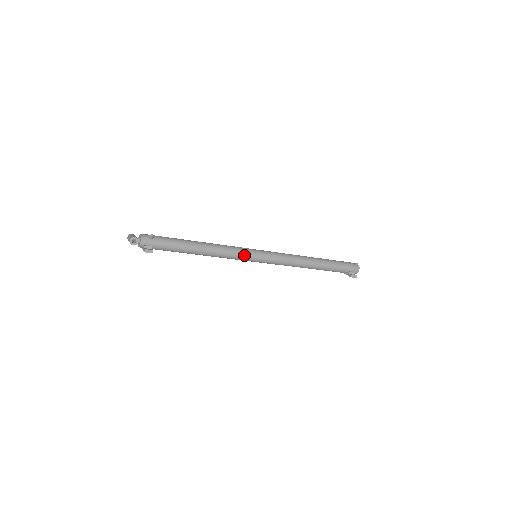
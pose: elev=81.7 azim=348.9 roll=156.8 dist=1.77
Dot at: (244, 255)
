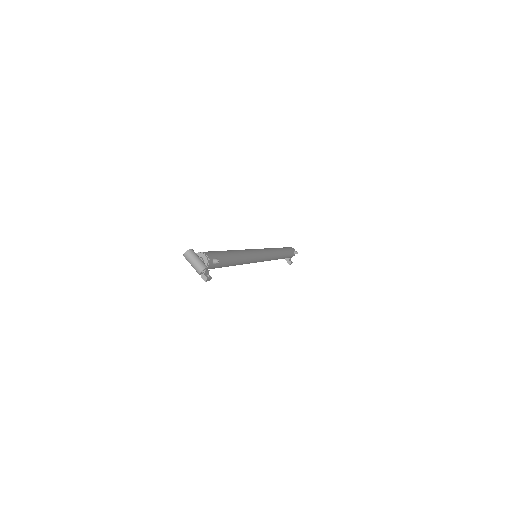
Dot at: (255, 261)
